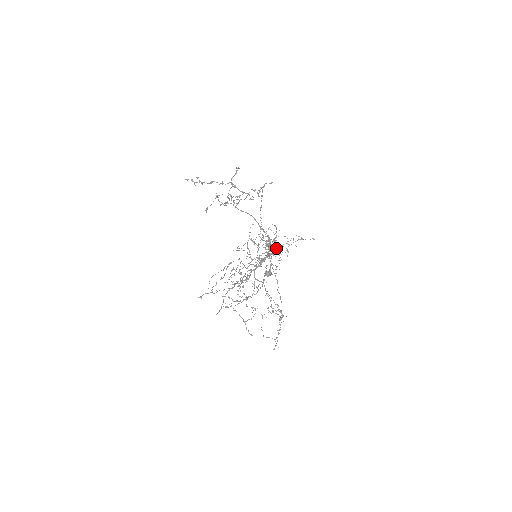
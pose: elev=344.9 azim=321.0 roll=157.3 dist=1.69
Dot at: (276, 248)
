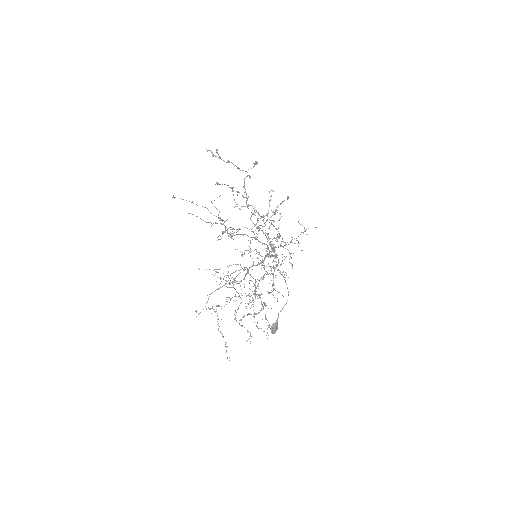
Dot at: occluded
